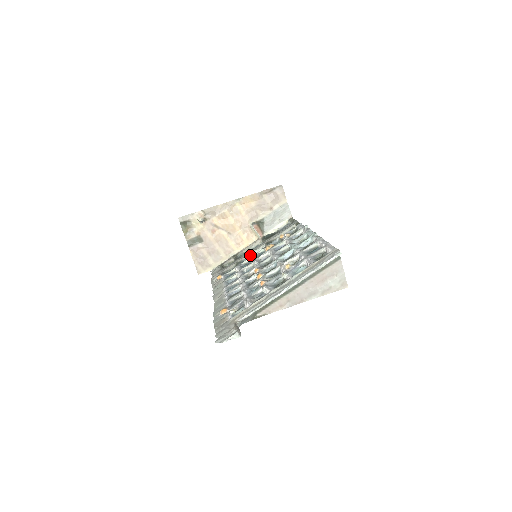
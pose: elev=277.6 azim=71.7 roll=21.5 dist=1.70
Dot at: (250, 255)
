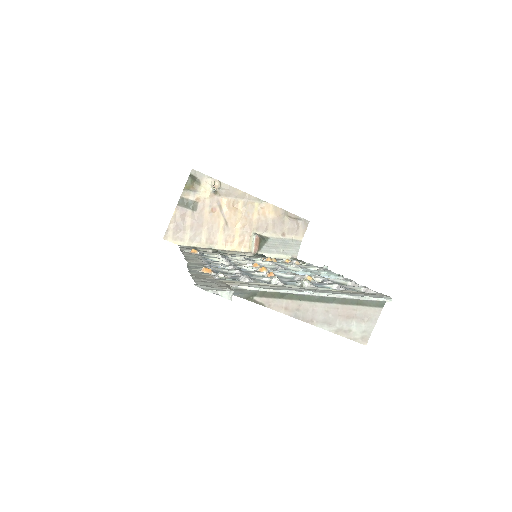
Dot at: occluded
